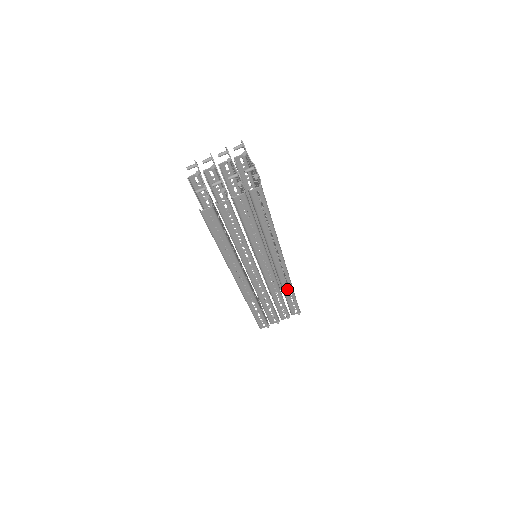
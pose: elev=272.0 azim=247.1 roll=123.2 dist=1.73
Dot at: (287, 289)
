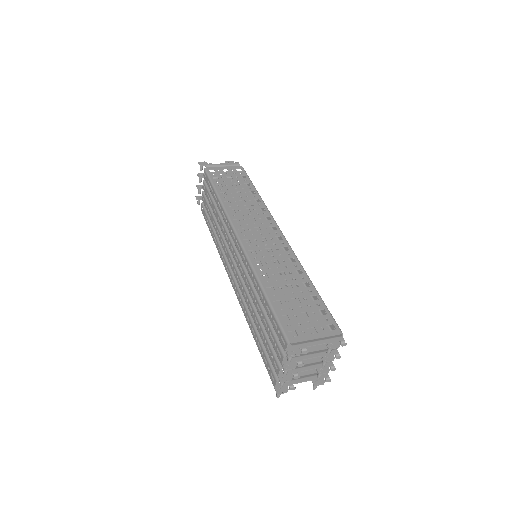
Dot at: occluded
